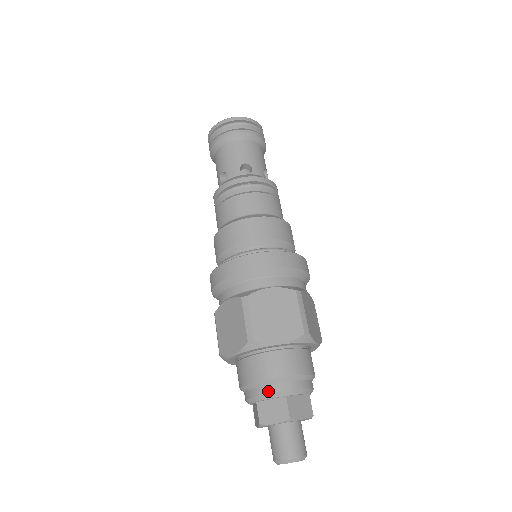
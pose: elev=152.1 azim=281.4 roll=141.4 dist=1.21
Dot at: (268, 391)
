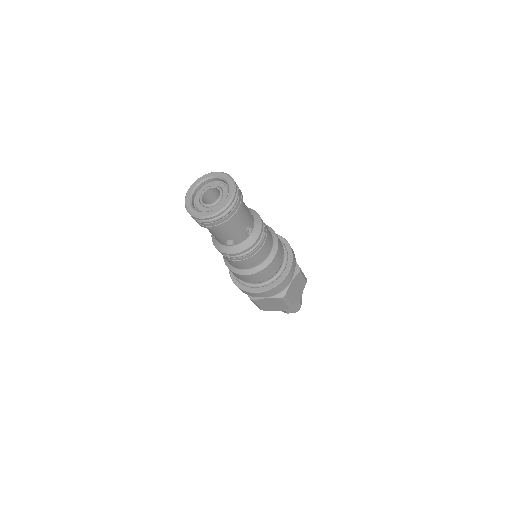
Dot at: occluded
